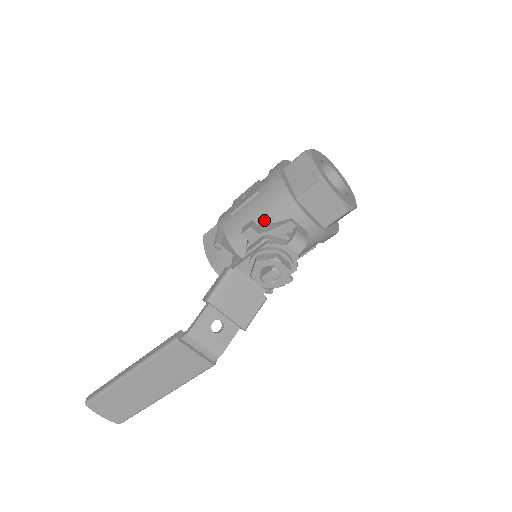
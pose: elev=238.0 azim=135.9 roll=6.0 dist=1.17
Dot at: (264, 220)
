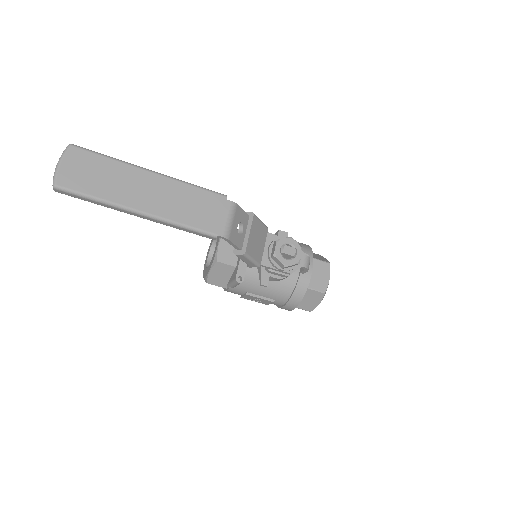
Dot at: occluded
